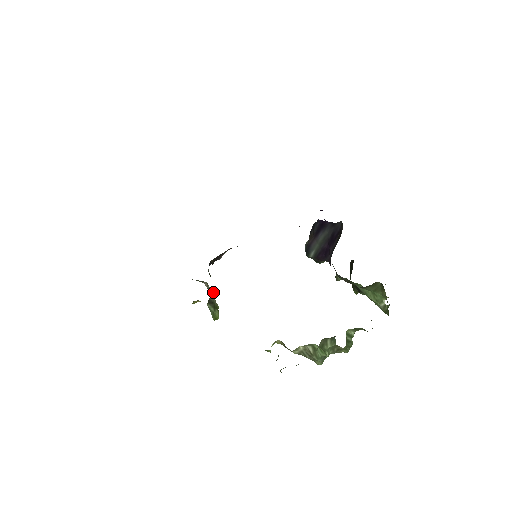
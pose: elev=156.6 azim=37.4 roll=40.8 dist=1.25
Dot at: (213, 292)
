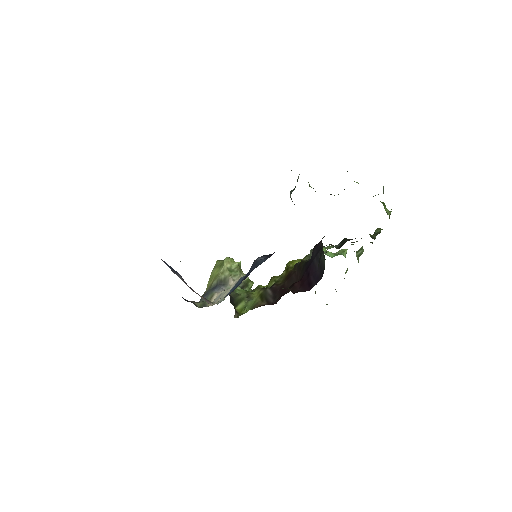
Dot at: (237, 266)
